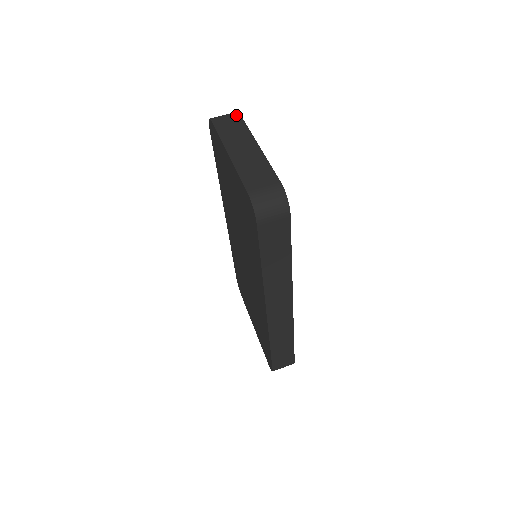
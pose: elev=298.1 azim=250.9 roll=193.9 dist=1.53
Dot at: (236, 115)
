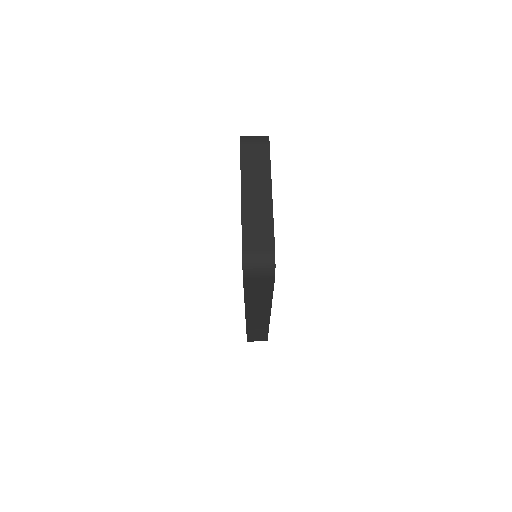
Dot at: (265, 144)
